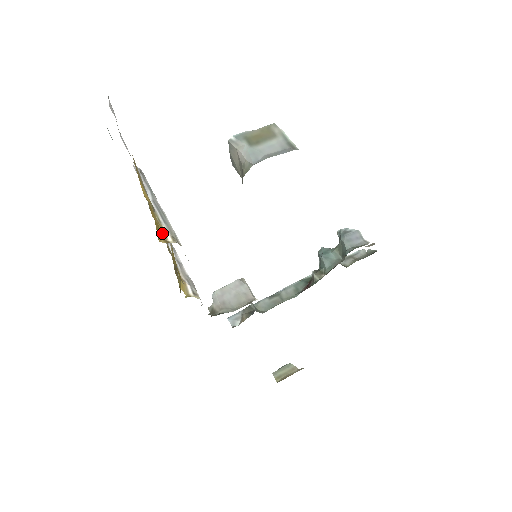
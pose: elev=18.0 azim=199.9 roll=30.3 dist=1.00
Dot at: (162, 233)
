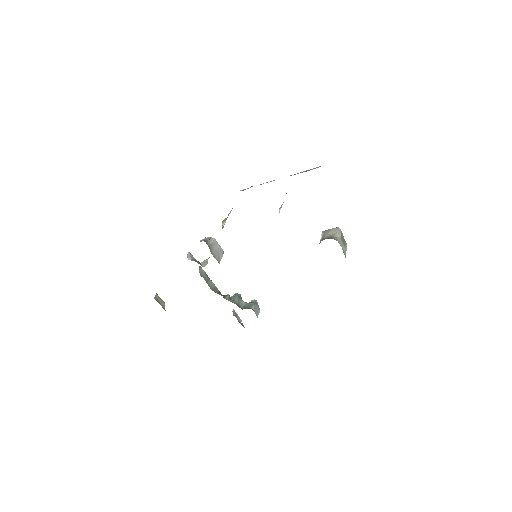
Dot at: occluded
